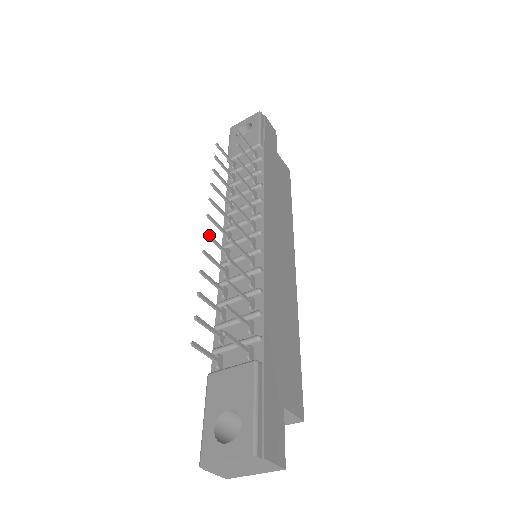
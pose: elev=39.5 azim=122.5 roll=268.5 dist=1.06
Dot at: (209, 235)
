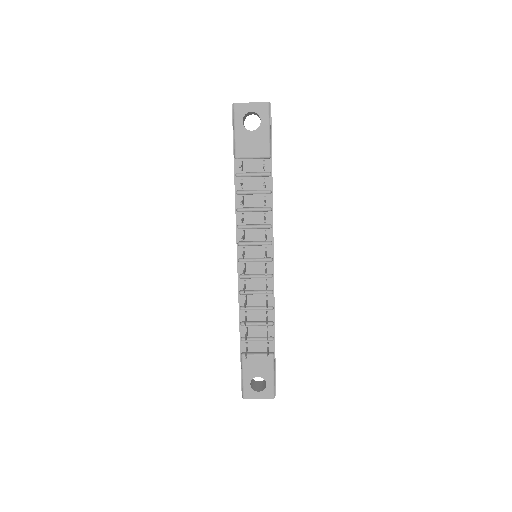
Dot at: occluded
